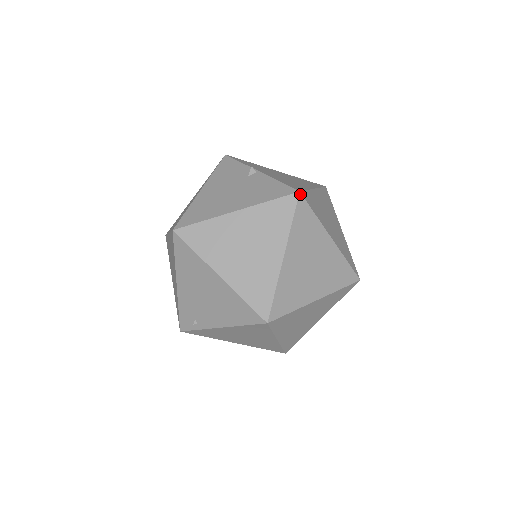
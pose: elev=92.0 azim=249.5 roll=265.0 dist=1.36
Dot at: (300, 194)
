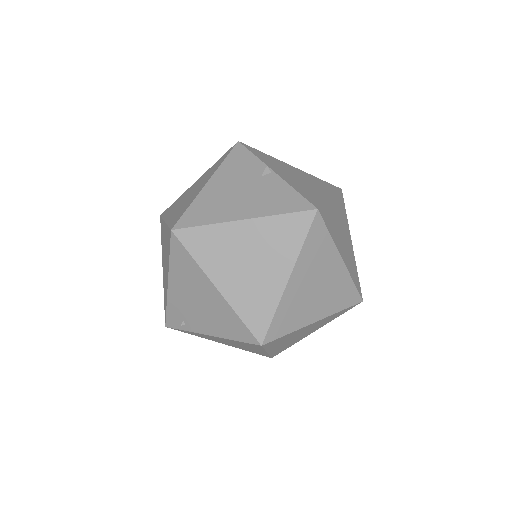
Dot at: (318, 212)
